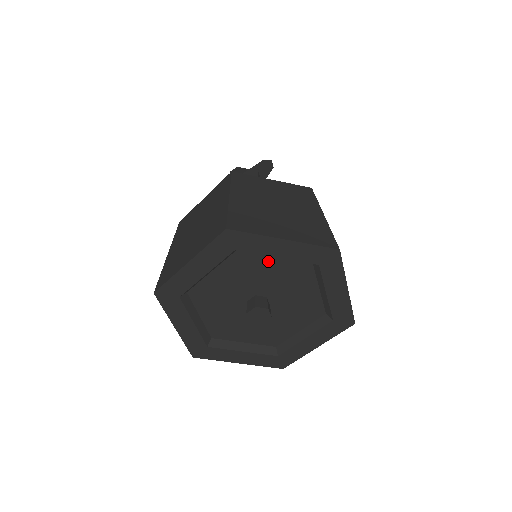
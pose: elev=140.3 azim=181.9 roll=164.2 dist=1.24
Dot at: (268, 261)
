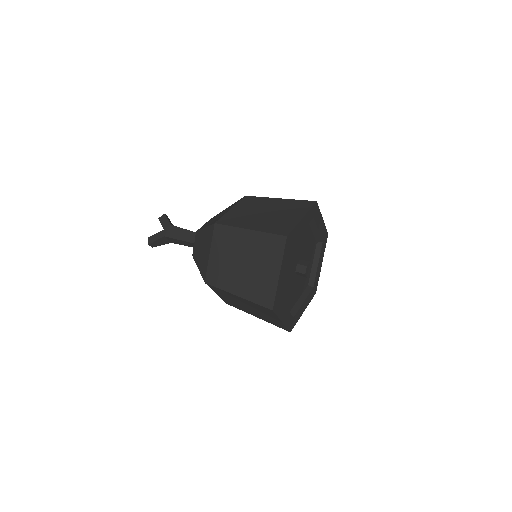
Dot at: occluded
